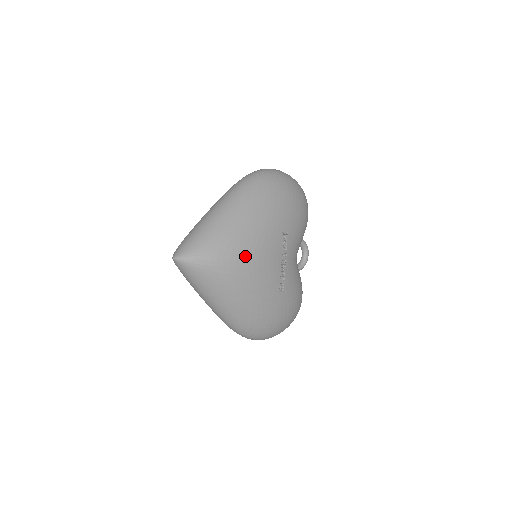
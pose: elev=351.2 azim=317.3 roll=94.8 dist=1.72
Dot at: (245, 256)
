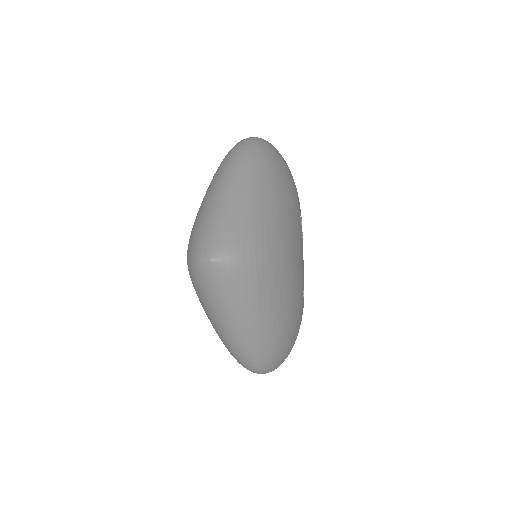
Dot at: (288, 248)
